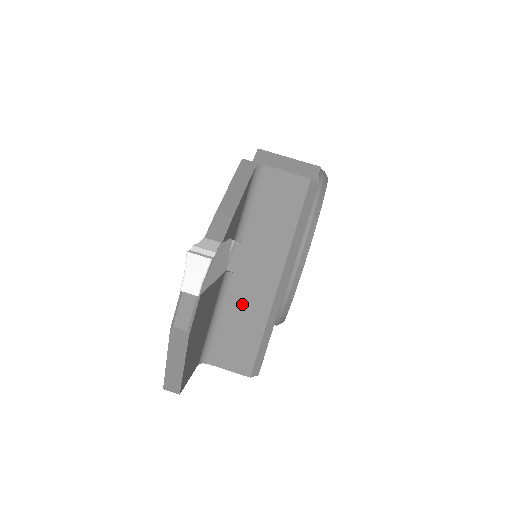
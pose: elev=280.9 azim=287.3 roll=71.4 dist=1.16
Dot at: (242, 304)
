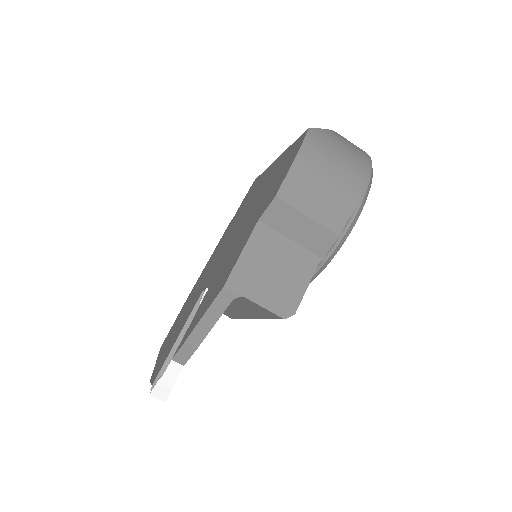
Dot at: occluded
